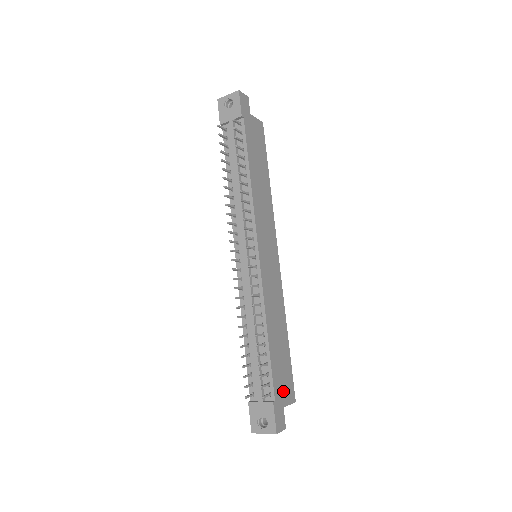
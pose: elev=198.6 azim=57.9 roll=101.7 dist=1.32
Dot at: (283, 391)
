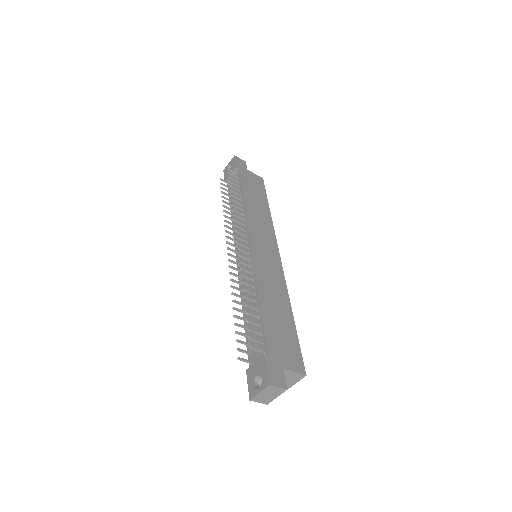
Dot at: (283, 355)
